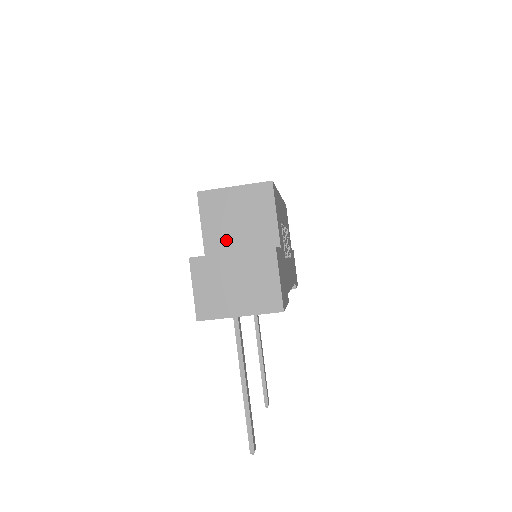
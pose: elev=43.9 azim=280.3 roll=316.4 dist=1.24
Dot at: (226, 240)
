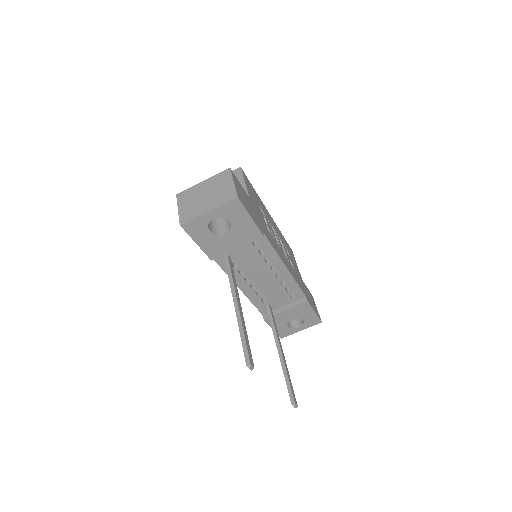
Dot at: occluded
